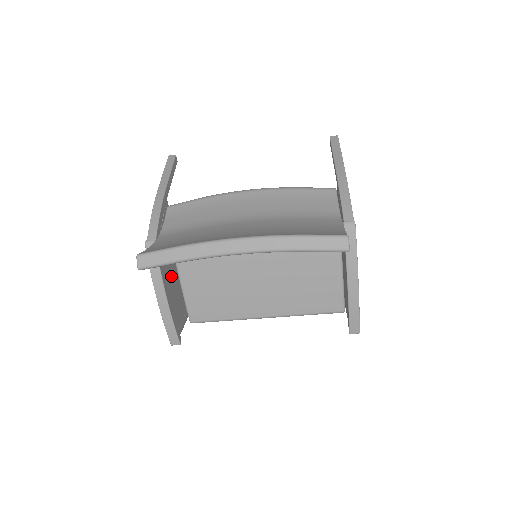
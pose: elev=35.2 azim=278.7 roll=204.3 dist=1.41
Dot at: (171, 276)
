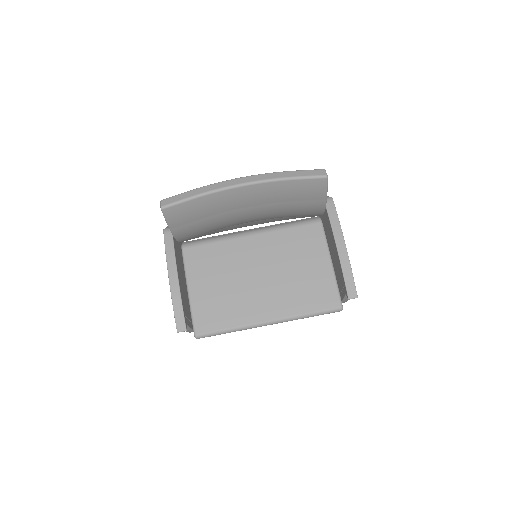
Dot at: (181, 272)
